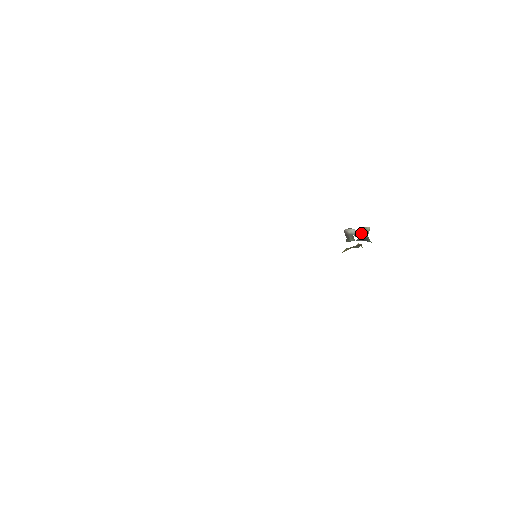
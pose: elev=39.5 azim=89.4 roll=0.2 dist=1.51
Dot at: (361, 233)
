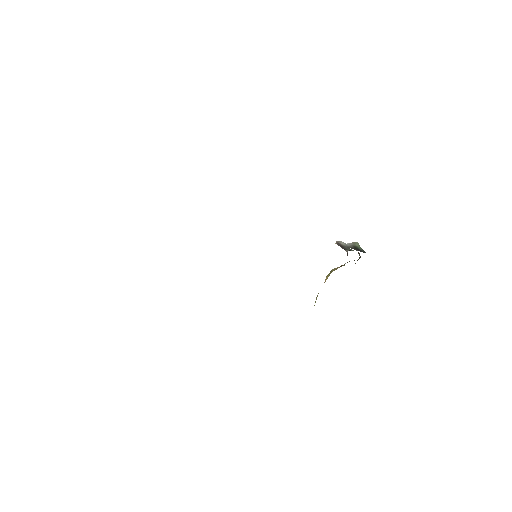
Dot at: (354, 246)
